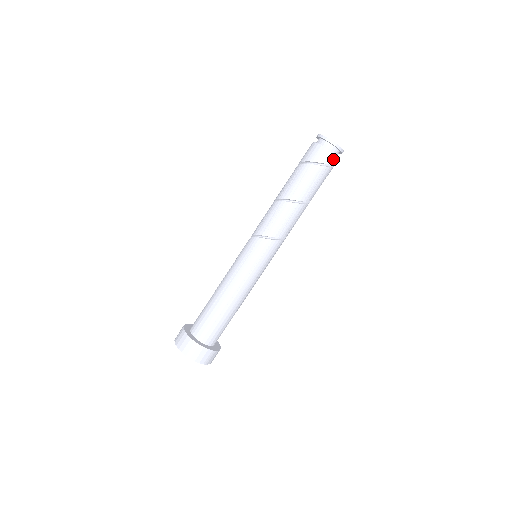
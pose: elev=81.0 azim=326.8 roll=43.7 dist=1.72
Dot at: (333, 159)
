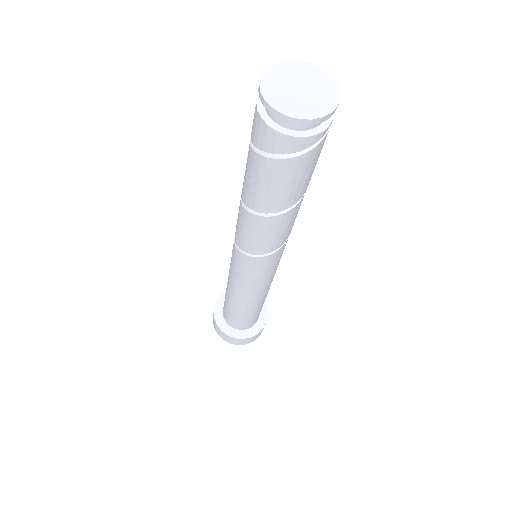
Dot at: (289, 143)
